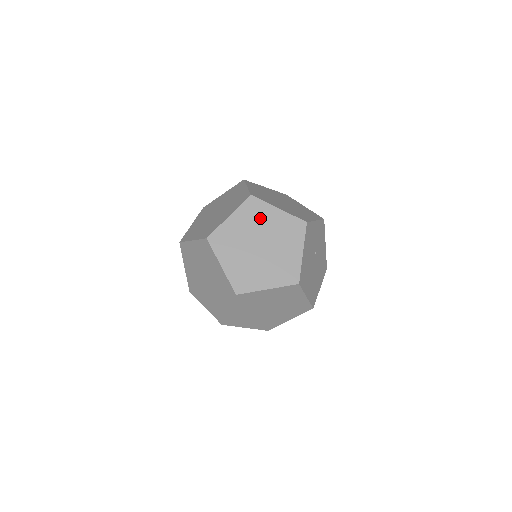
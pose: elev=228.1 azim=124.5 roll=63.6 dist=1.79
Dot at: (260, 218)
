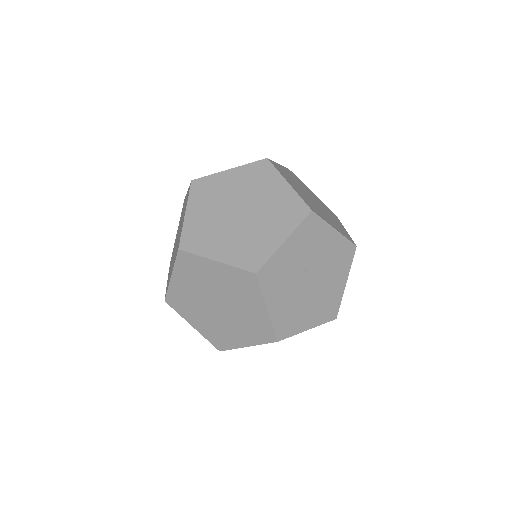
Dot at: (202, 275)
